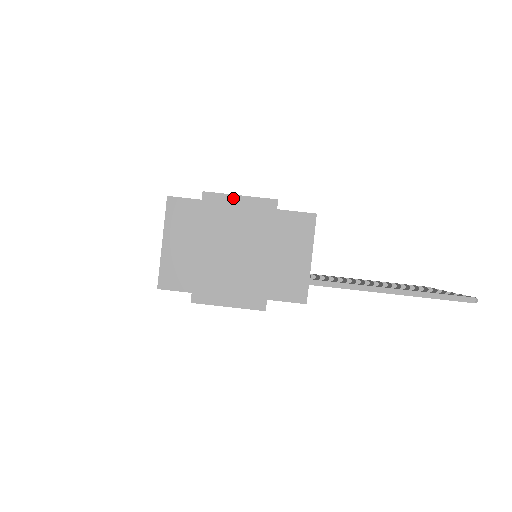
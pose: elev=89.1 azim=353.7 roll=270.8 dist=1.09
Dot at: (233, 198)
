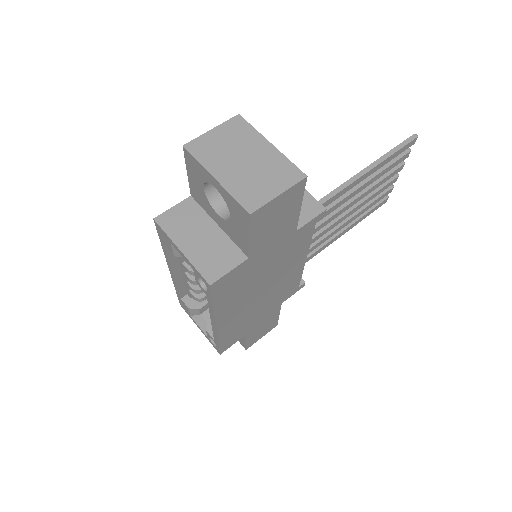
Dot at: (208, 134)
